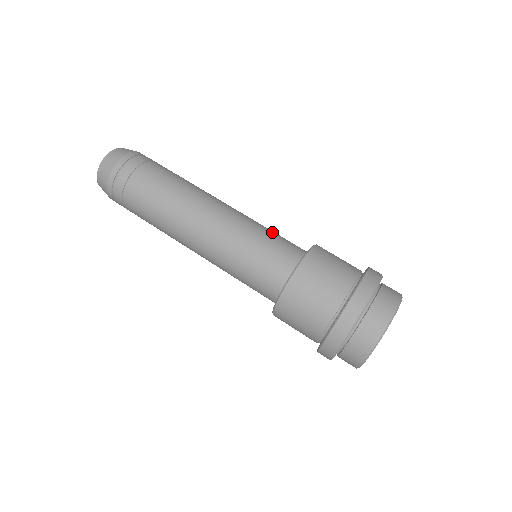
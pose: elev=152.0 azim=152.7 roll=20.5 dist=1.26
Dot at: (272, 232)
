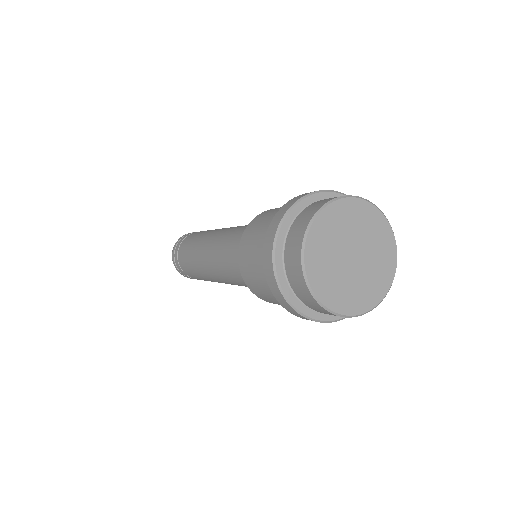
Dot at: occluded
